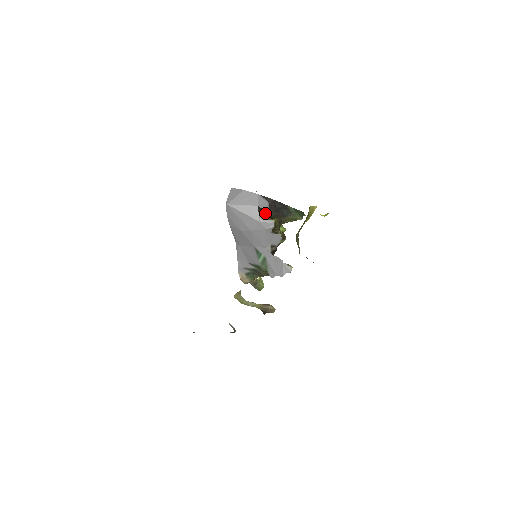
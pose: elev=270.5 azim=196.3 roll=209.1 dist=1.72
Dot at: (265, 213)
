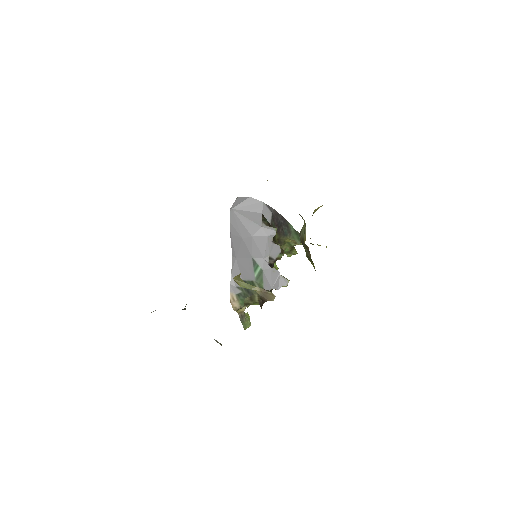
Dot at: (267, 222)
